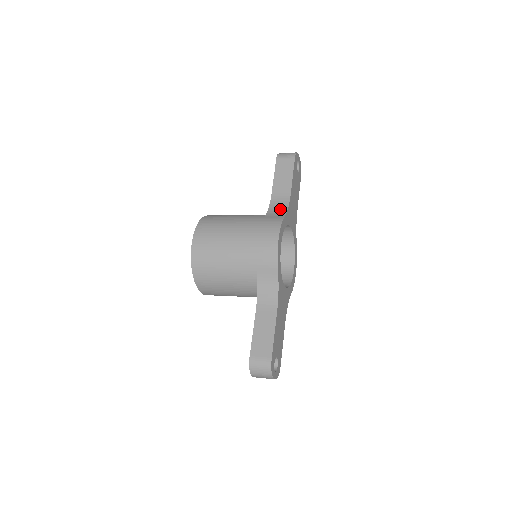
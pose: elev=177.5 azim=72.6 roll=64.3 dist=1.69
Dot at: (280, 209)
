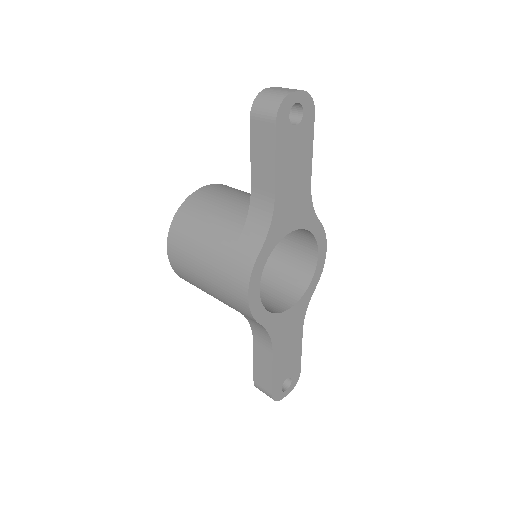
Dot at: (260, 225)
